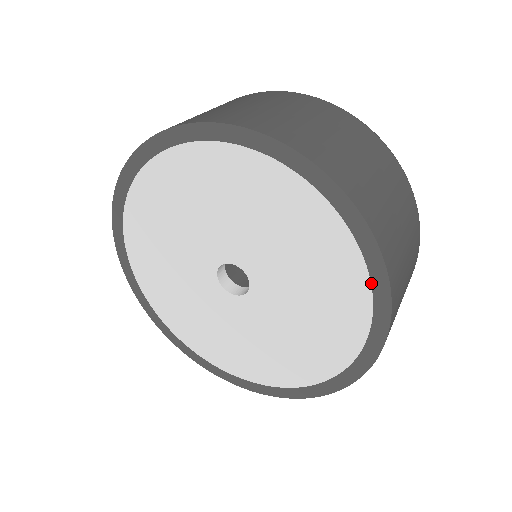
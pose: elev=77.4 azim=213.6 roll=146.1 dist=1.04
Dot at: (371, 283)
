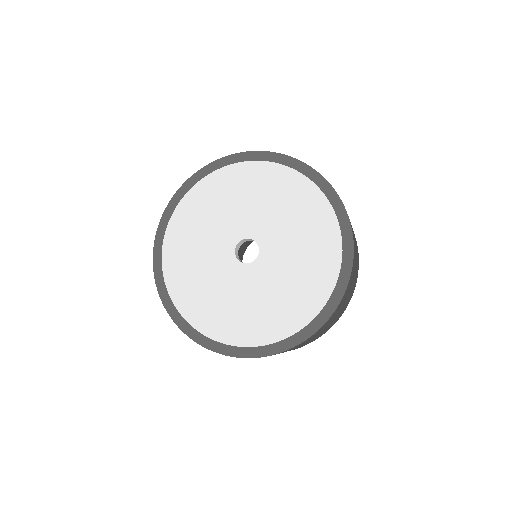
Dot at: (326, 197)
